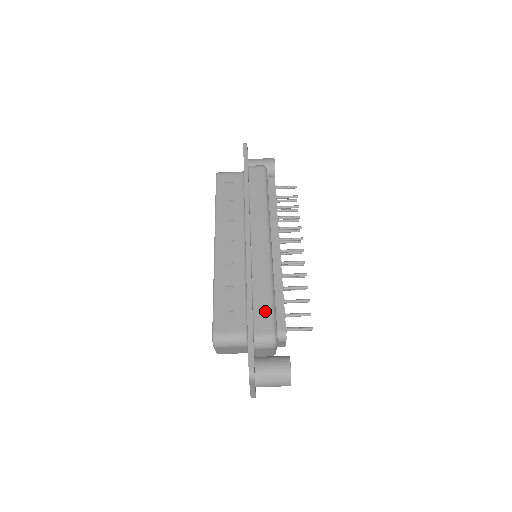
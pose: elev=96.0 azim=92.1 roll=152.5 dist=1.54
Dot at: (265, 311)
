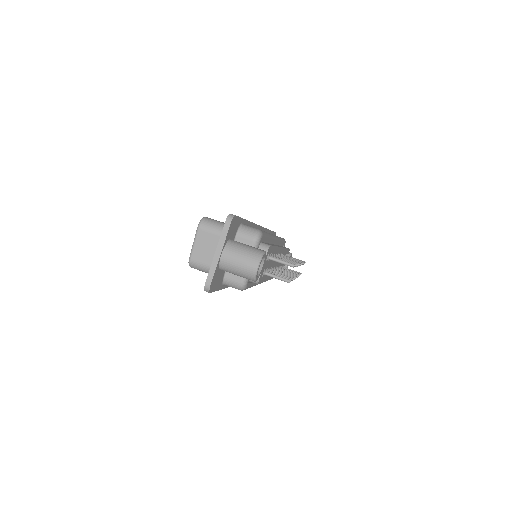
Dot at: occluded
